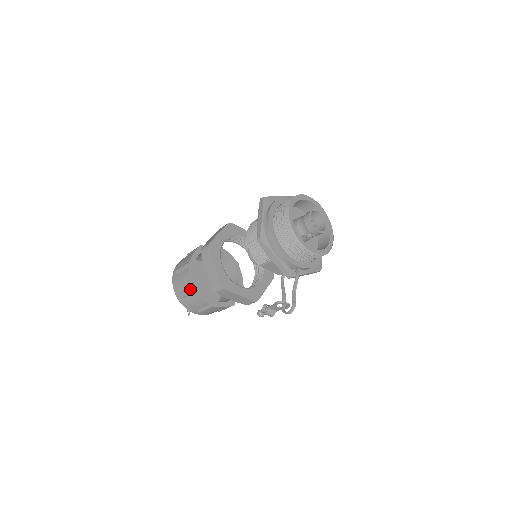
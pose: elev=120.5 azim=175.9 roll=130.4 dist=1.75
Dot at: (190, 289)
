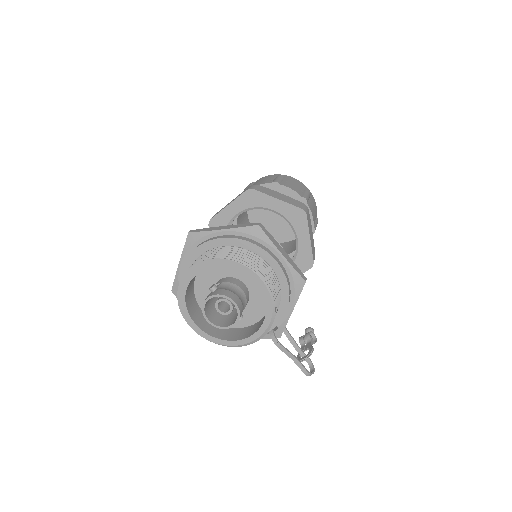
Dot at: occluded
